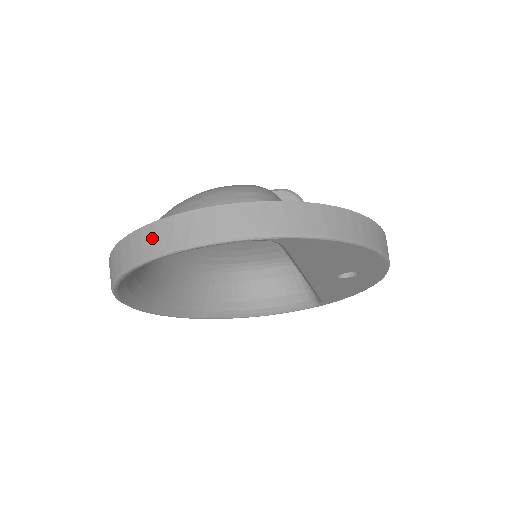
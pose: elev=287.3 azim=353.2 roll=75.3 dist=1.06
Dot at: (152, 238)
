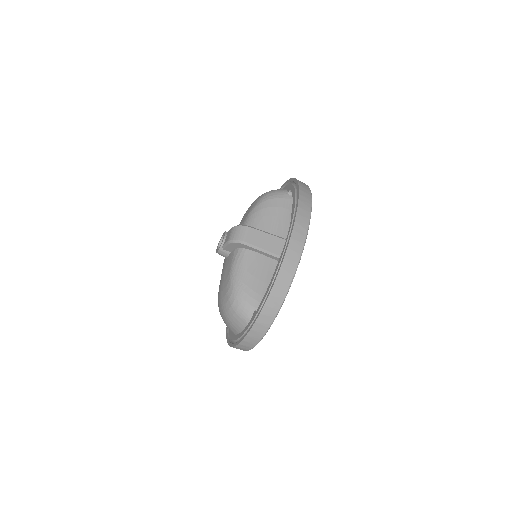
Dot at: occluded
